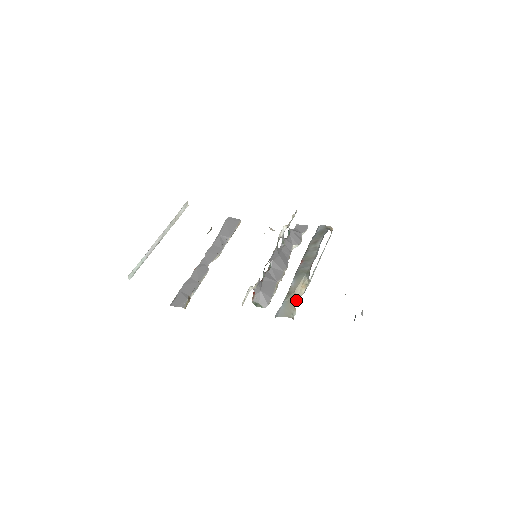
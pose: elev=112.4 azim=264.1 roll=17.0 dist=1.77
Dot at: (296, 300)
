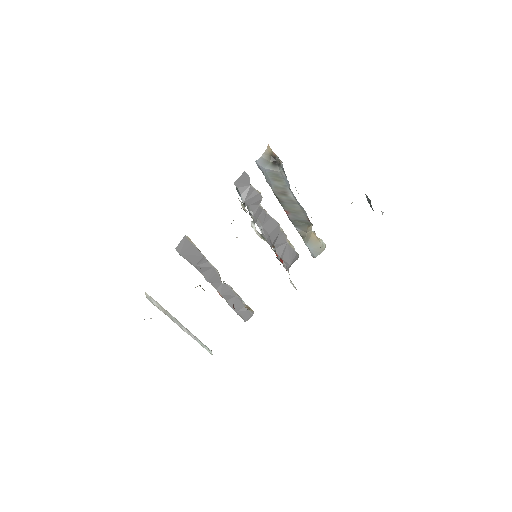
Dot at: (313, 234)
